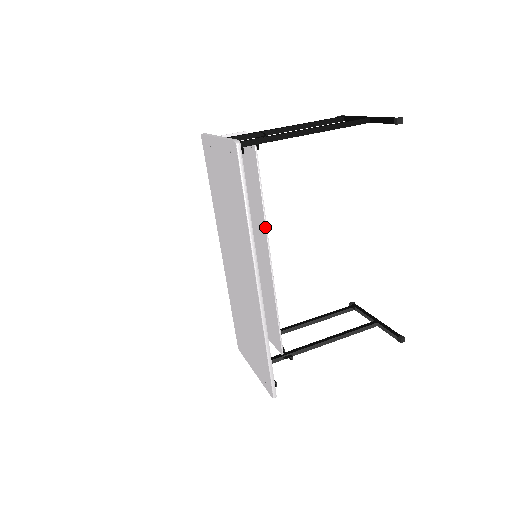
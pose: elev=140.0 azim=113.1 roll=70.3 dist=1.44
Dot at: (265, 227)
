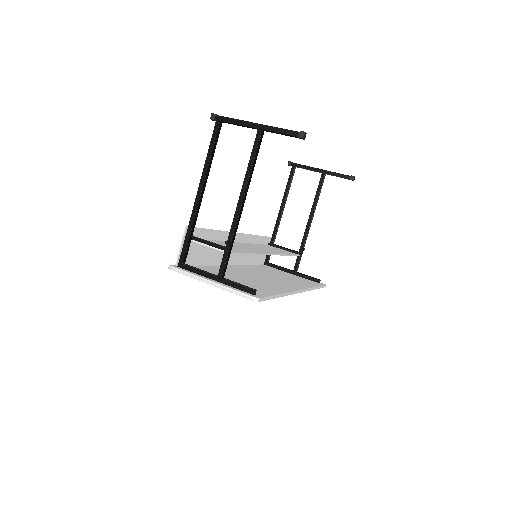
Dot at: occluded
